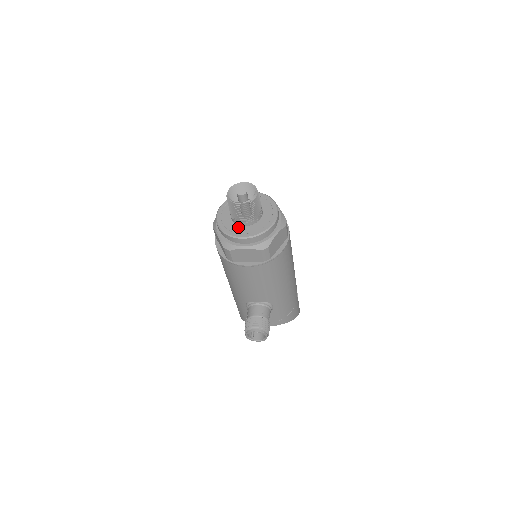
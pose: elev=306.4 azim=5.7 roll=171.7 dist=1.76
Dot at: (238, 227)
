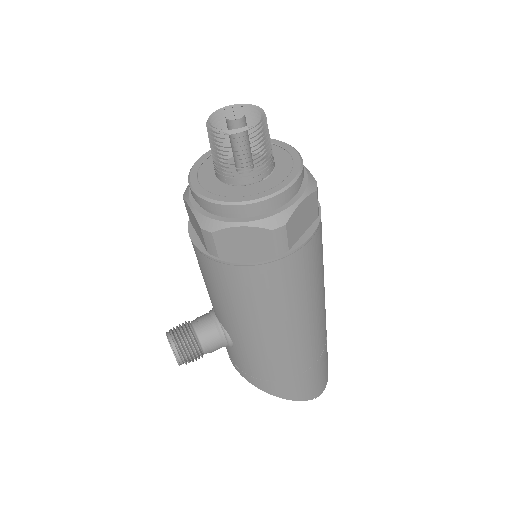
Dot at: (212, 173)
